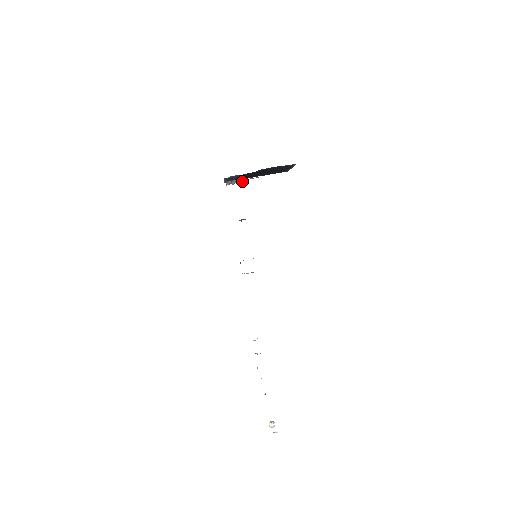
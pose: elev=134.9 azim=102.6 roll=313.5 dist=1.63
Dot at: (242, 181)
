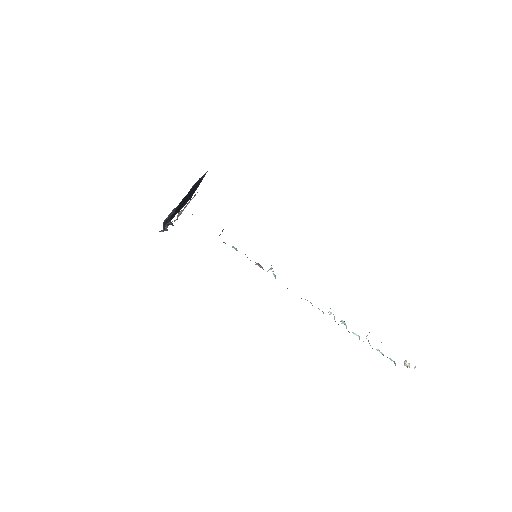
Dot at: occluded
